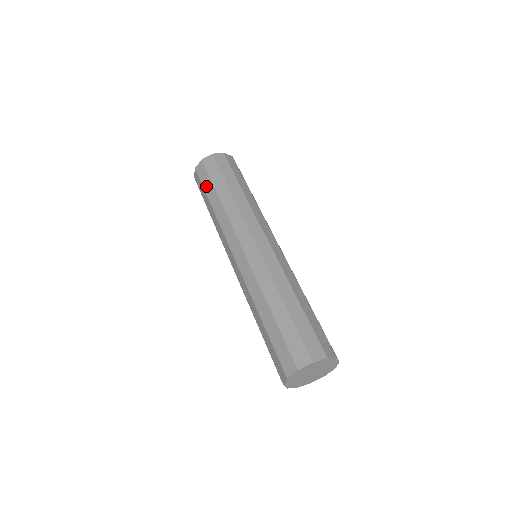
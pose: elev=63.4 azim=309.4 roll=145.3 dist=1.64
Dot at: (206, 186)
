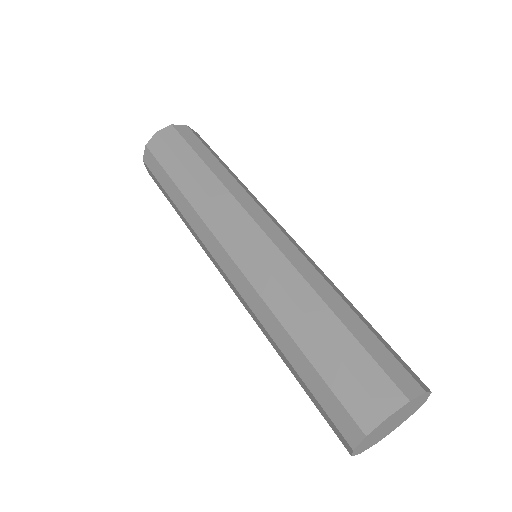
Dot at: (161, 179)
